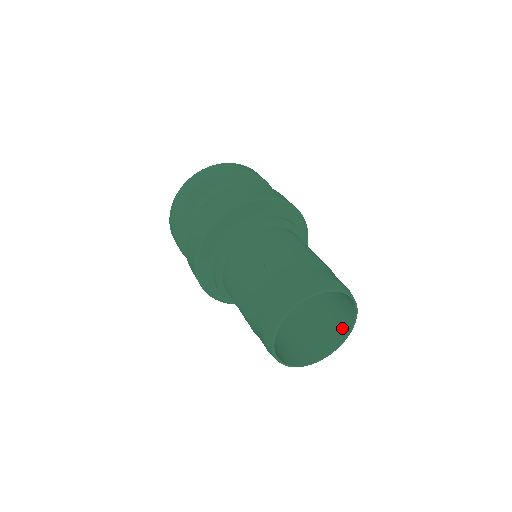
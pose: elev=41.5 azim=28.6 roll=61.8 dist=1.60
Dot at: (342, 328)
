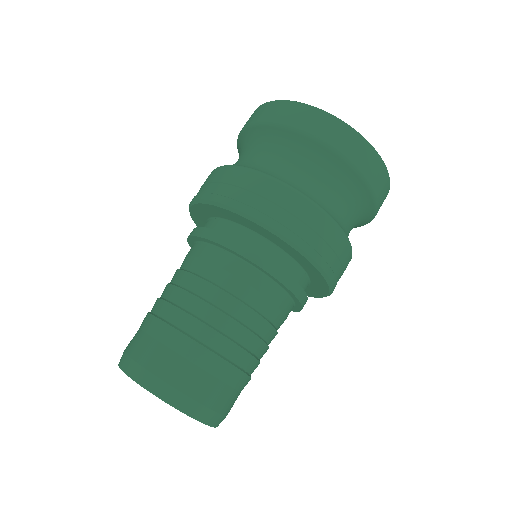
Dot at: occluded
